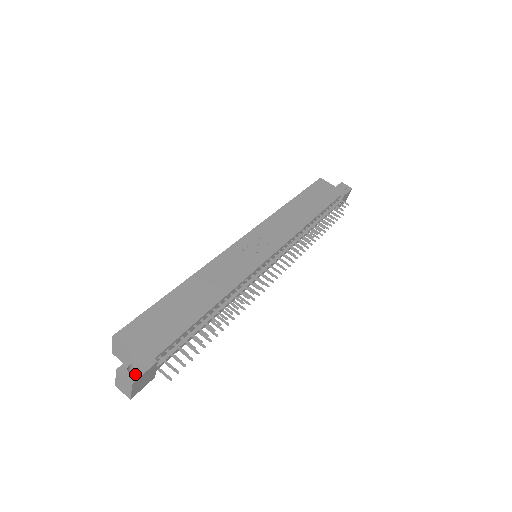
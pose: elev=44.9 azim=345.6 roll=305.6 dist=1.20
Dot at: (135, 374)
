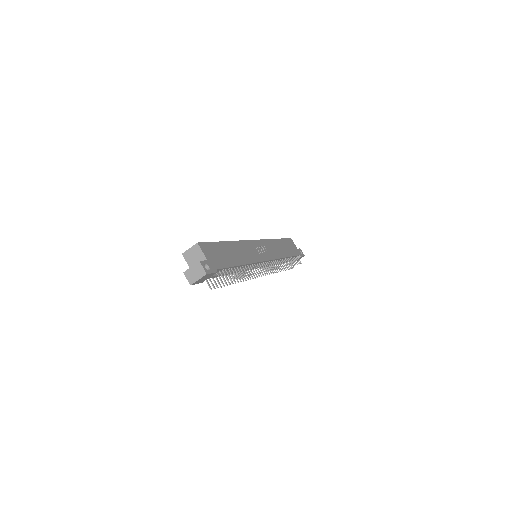
Dot at: (208, 270)
